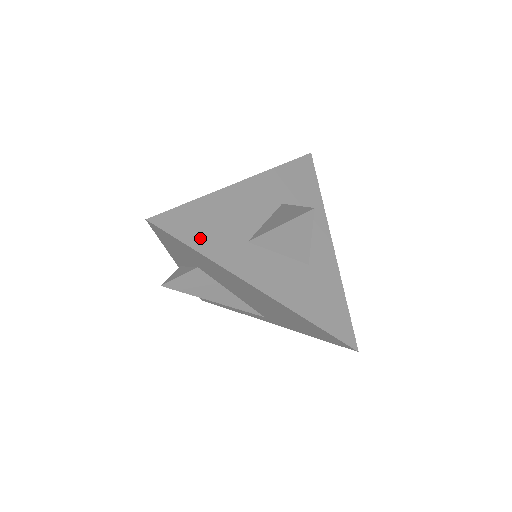
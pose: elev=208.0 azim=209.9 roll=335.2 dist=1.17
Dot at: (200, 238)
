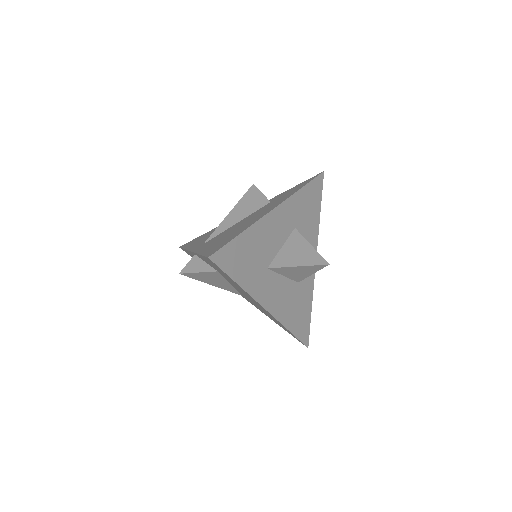
Dot at: (239, 270)
